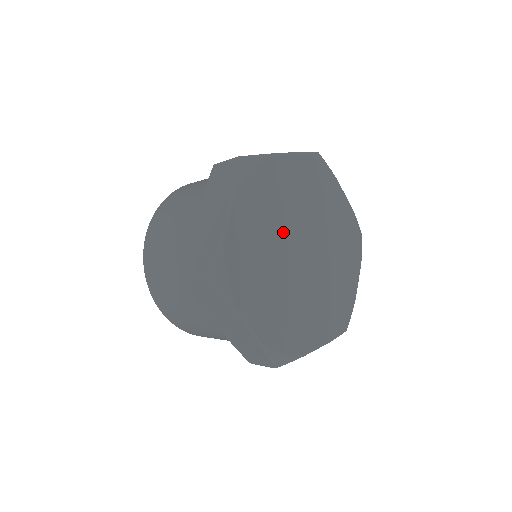
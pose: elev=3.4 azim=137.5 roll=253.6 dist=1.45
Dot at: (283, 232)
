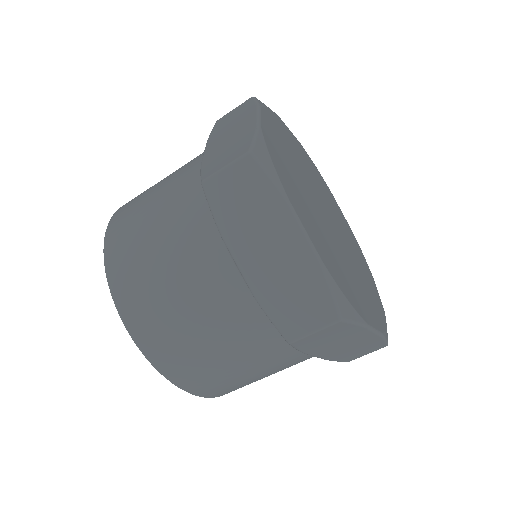
Dot at: (306, 181)
